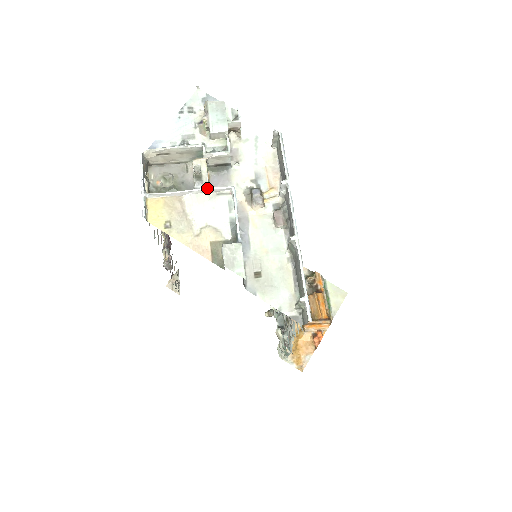
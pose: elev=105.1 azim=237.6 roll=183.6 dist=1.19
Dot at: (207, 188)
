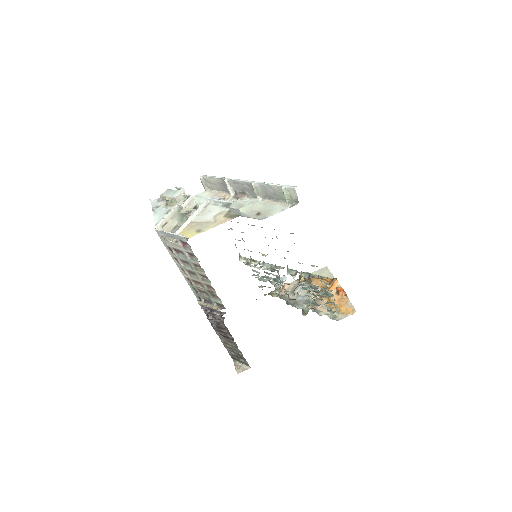
Dot at: (198, 208)
